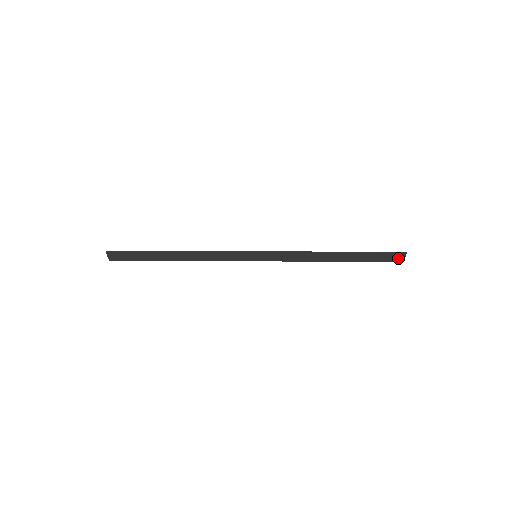
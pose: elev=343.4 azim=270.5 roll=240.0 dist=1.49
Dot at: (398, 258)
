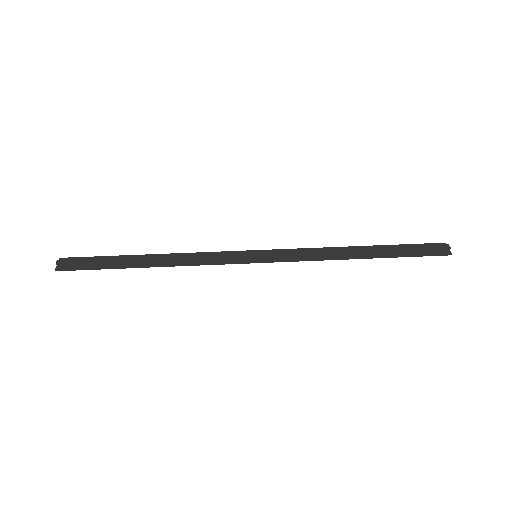
Dot at: (439, 249)
